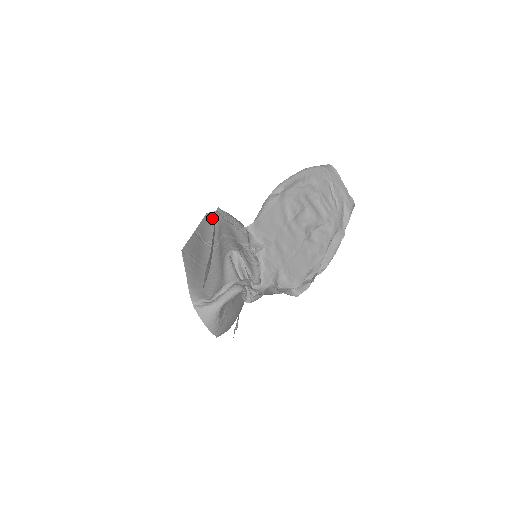
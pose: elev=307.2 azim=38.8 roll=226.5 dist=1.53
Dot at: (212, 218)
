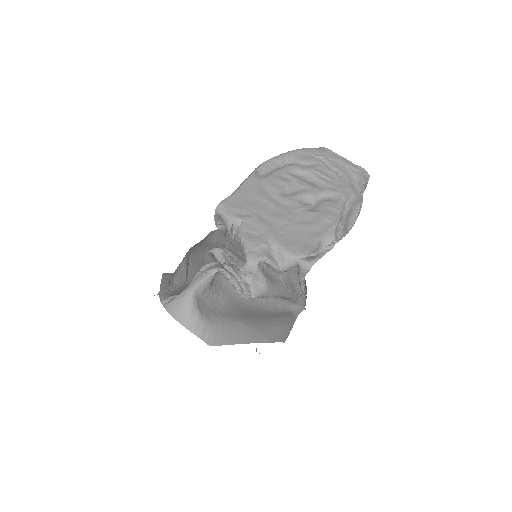
Dot at: occluded
